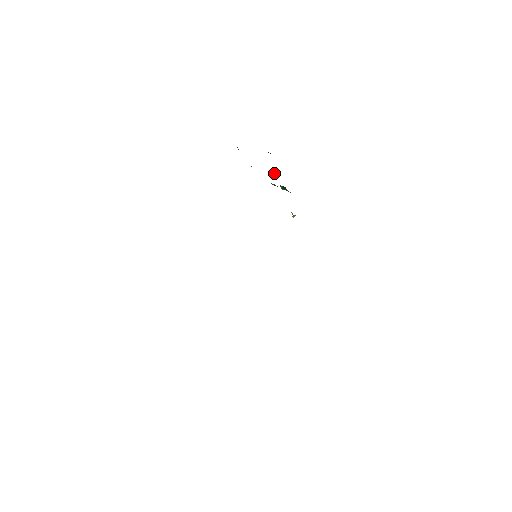
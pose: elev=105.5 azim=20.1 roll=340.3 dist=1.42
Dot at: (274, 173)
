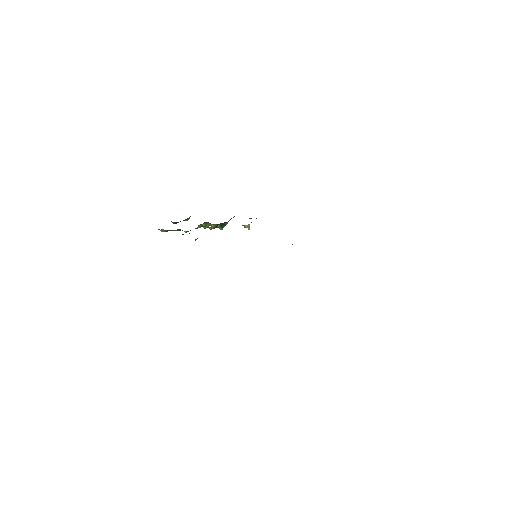
Dot at: occluded
